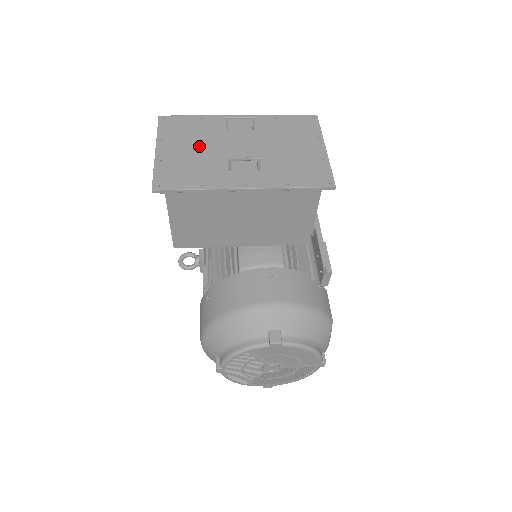
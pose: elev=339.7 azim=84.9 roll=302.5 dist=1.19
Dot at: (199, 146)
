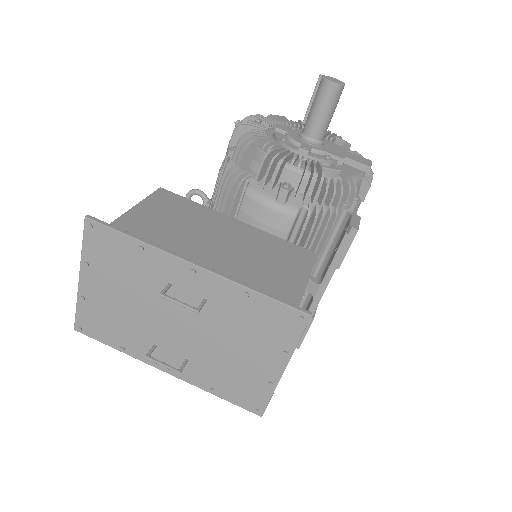
Dot at: (129, 296)
